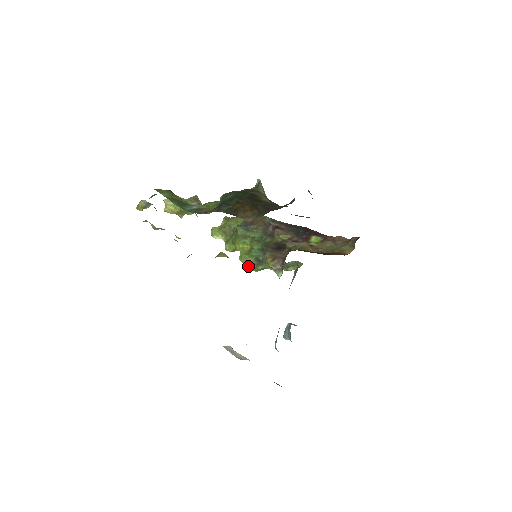
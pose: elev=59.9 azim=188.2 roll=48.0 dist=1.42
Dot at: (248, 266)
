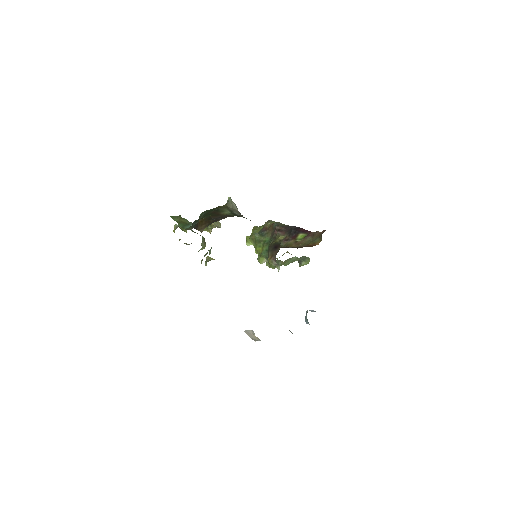
Dot at: (266, 265)
